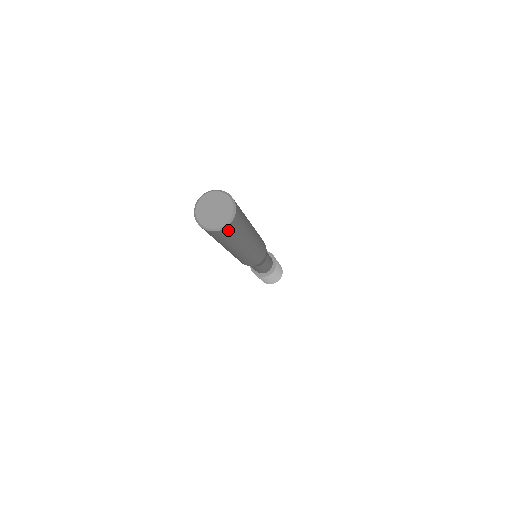
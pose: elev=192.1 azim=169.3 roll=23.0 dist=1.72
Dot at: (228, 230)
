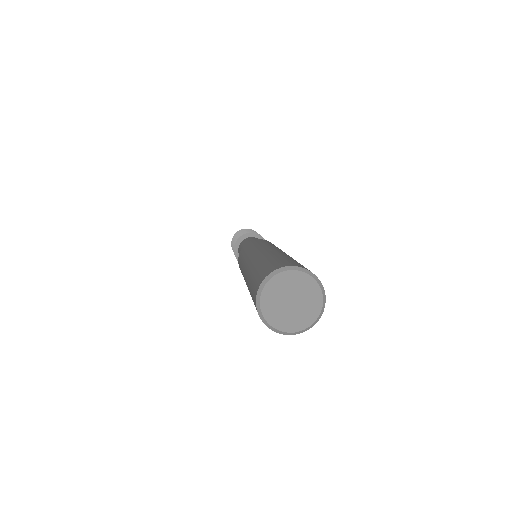
Dot at: occluded
